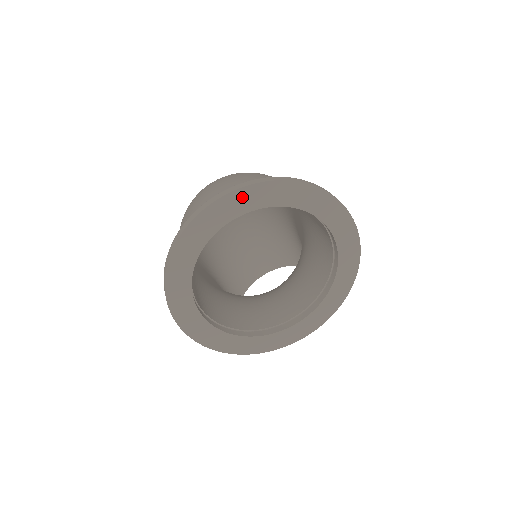
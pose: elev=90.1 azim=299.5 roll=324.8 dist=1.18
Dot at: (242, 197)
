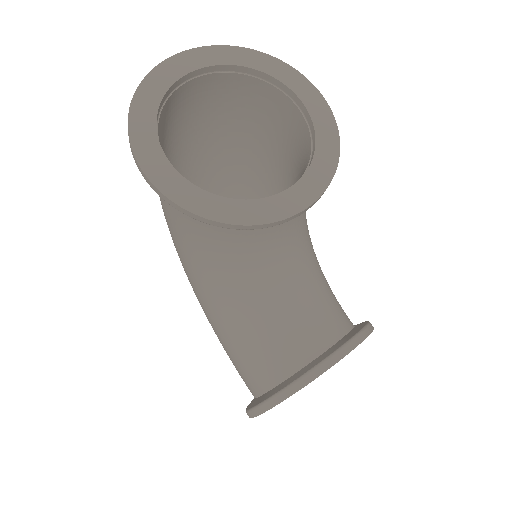
Dot at: (199, 55)
